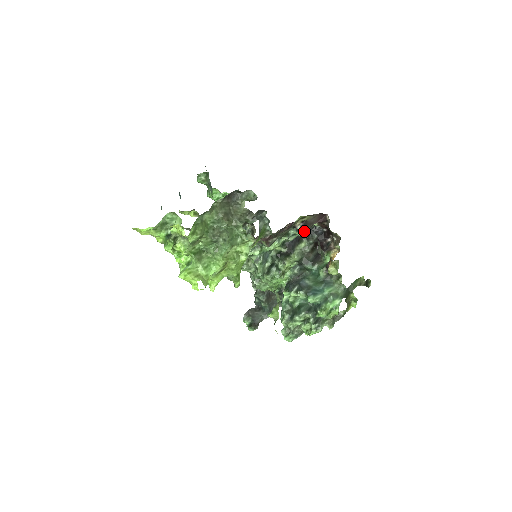
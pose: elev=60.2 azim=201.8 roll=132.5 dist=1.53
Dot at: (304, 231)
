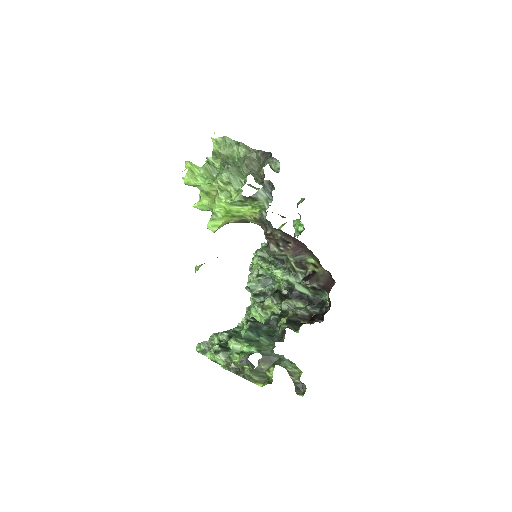
Dot at: (307, 280)
